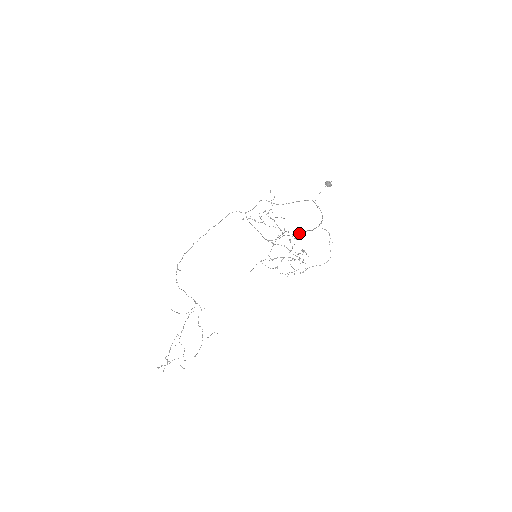
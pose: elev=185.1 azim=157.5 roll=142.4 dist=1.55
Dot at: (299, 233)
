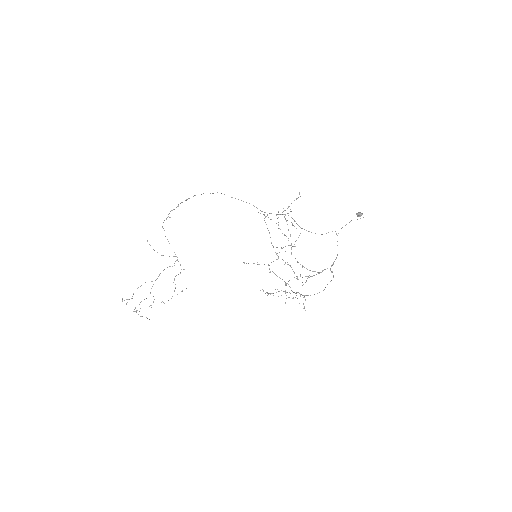
Dot at: occluded
